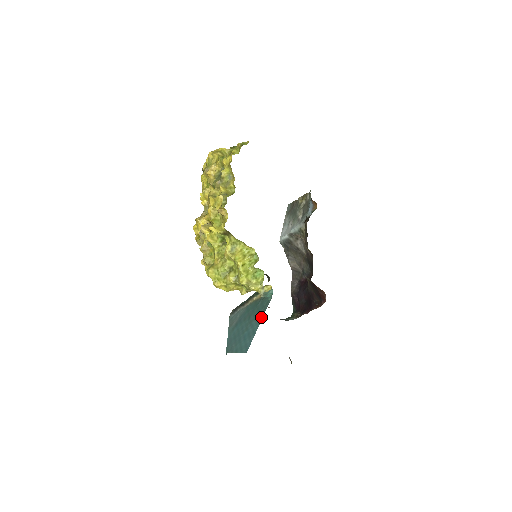
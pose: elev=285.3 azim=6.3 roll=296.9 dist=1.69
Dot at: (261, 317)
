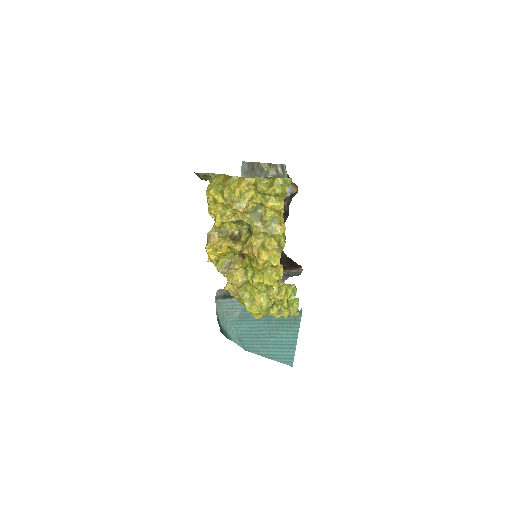
Dot at: (296, 333)
